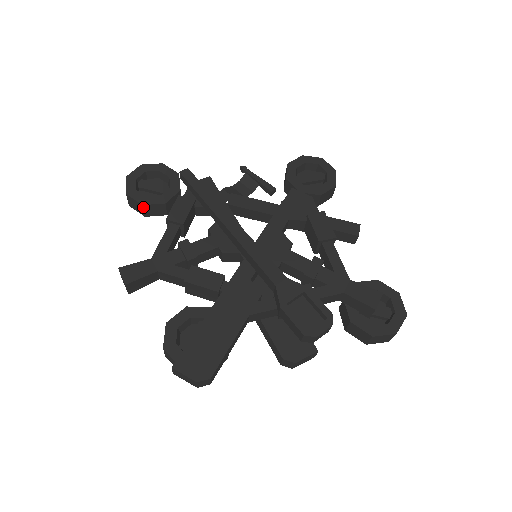
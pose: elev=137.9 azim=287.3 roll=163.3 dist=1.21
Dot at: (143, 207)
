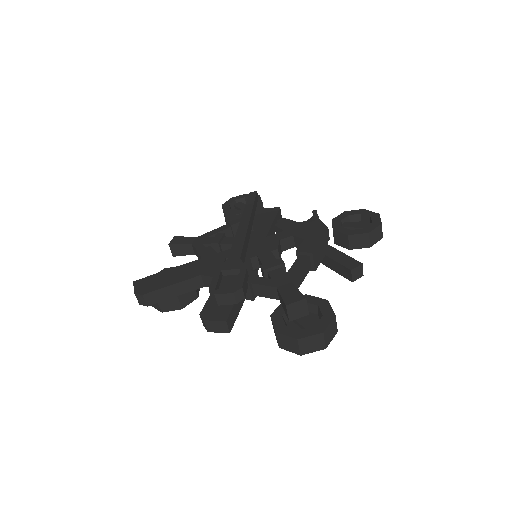
Dot at: (224, 214)
